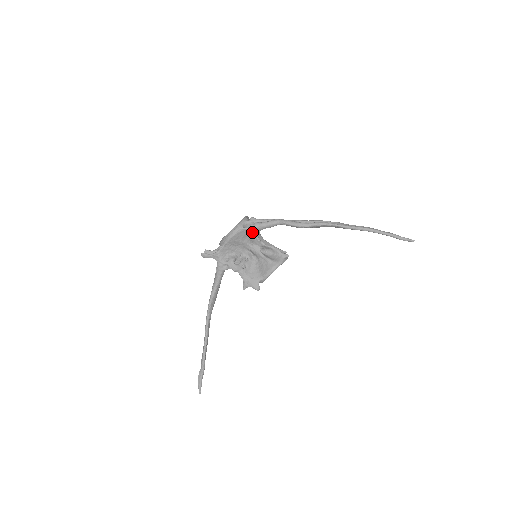
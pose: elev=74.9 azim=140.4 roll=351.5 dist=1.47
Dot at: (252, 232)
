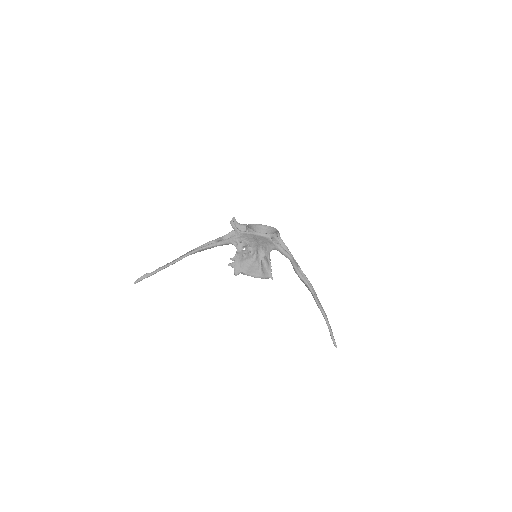
Dot at: (272, 245)
